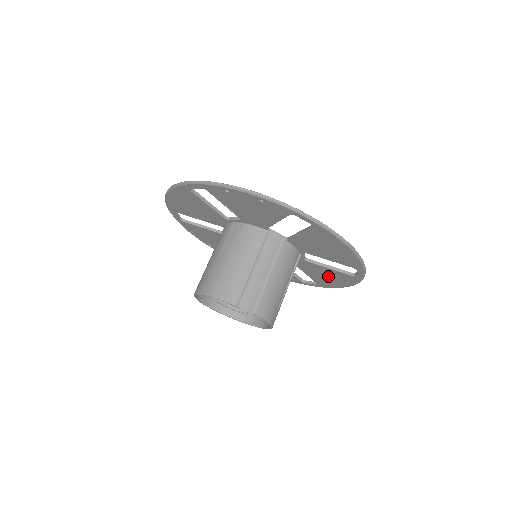
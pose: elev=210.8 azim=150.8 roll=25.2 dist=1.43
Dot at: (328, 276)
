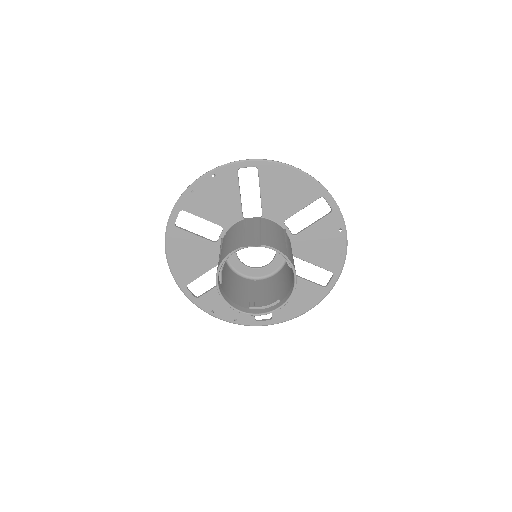
Dot at: (324, 242)
